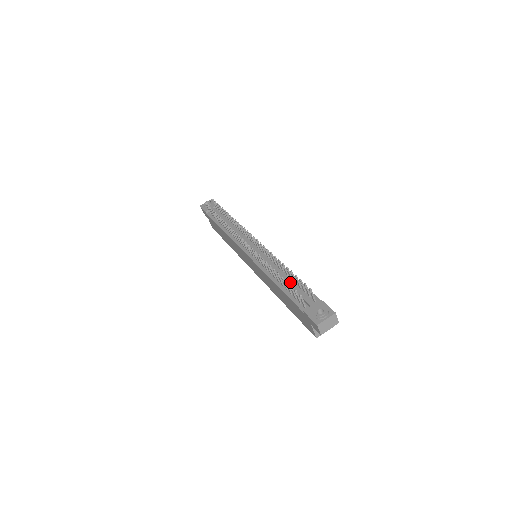
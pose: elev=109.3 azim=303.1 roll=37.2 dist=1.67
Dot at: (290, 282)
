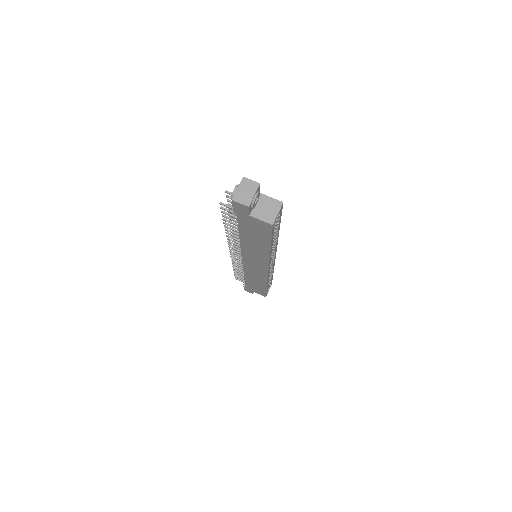
Dot at: occluded
